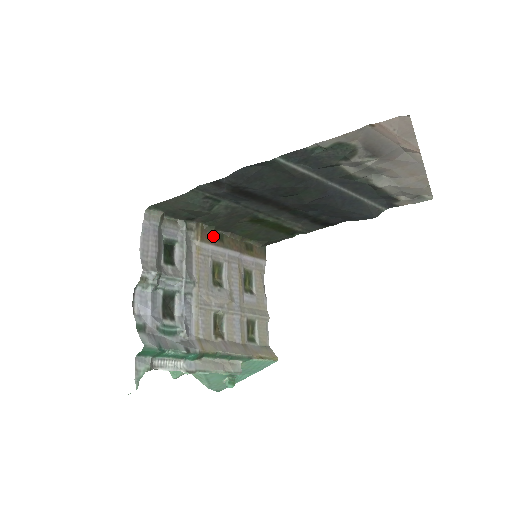
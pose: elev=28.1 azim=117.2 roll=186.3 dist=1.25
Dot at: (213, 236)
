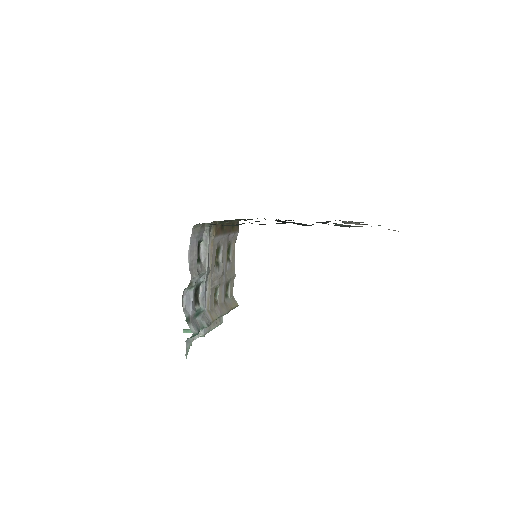
Dot at: (220, 227)
